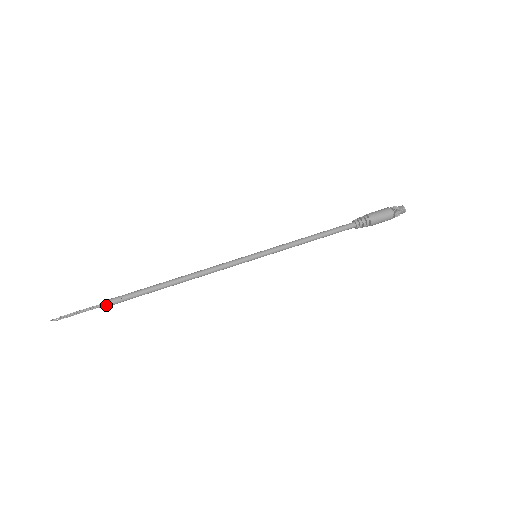
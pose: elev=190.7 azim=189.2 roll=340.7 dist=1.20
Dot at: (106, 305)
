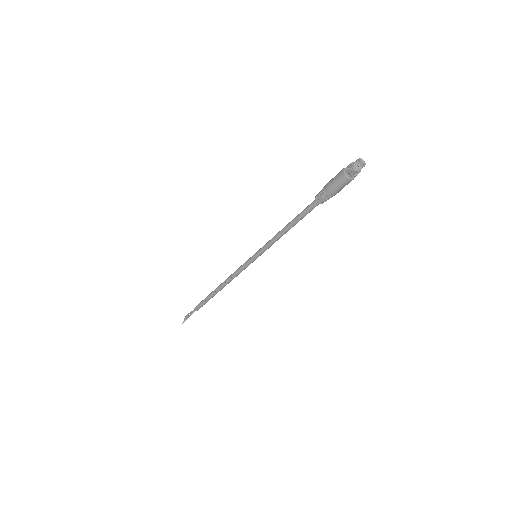
Dot at: (197, 310)
